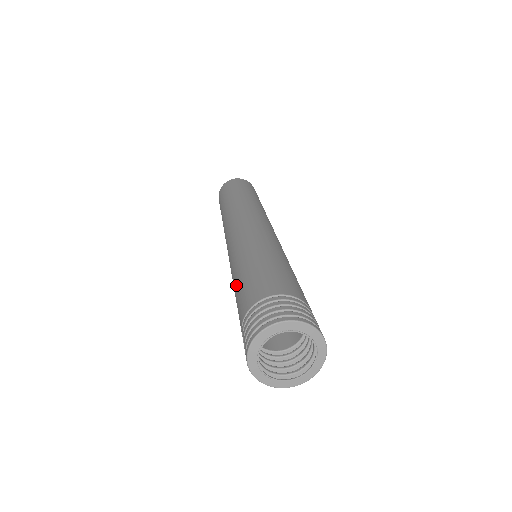
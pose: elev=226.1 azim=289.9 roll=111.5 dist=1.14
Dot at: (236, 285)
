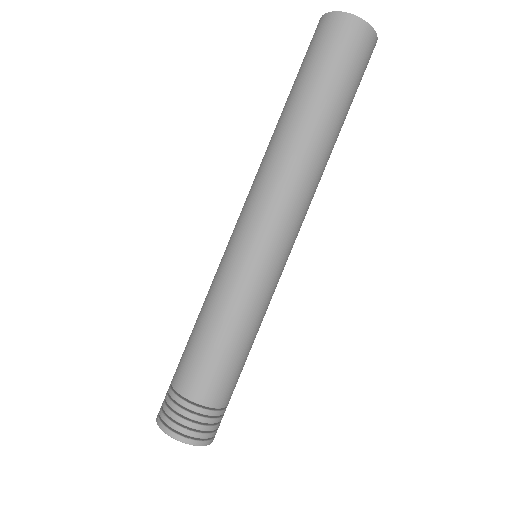
Dot at: (207, 335)
